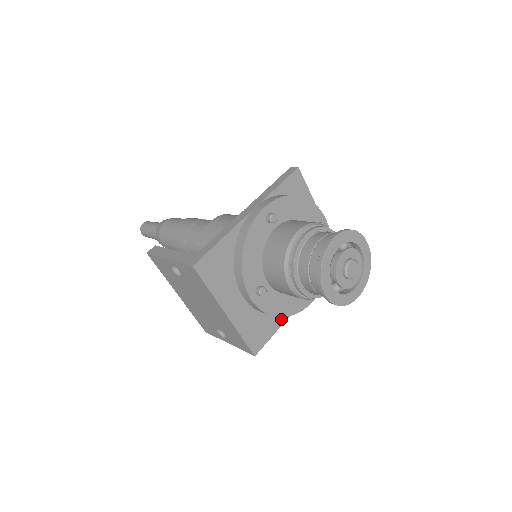
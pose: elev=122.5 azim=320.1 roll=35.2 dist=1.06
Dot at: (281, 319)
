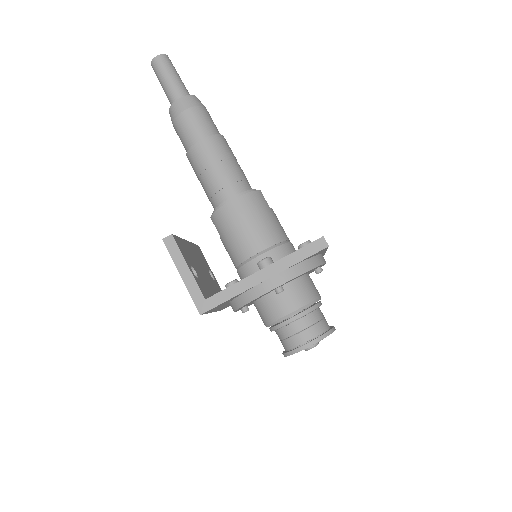
Dot at: occluded
